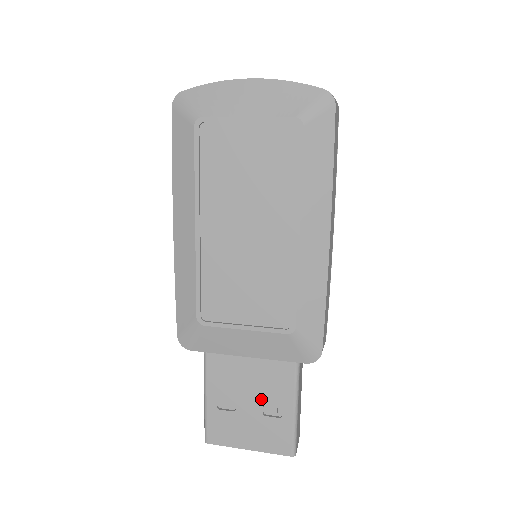
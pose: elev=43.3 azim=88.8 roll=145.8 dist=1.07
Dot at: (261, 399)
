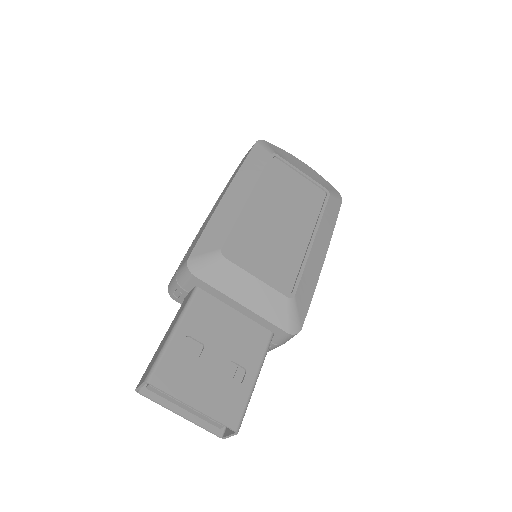
Dot at: (229, 356)
